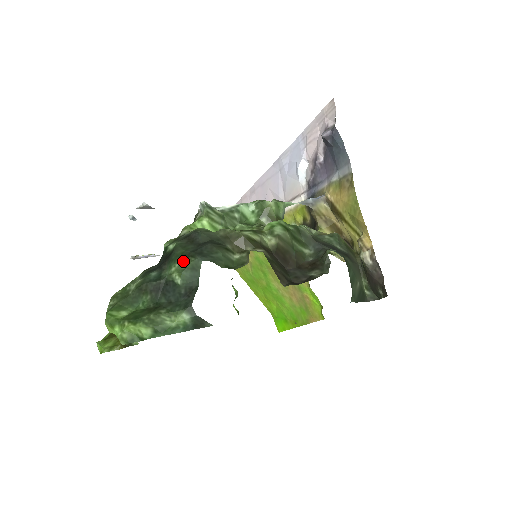
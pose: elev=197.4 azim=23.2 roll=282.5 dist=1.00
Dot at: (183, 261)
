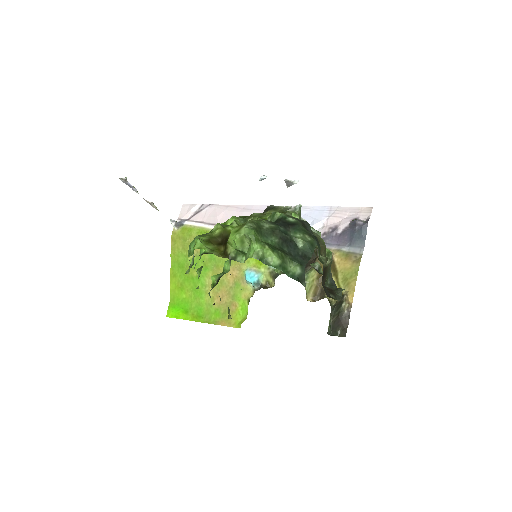
Dot at: (306, 235)
